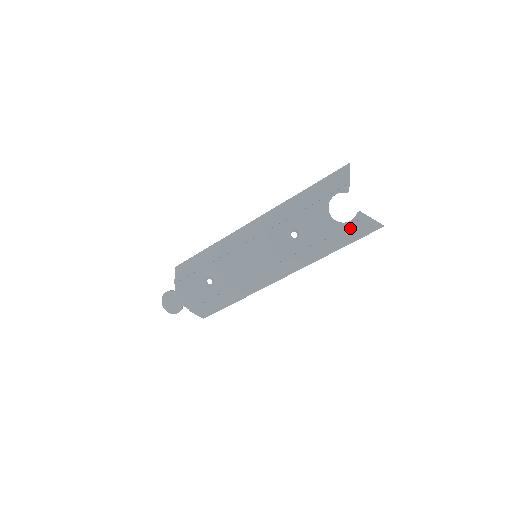
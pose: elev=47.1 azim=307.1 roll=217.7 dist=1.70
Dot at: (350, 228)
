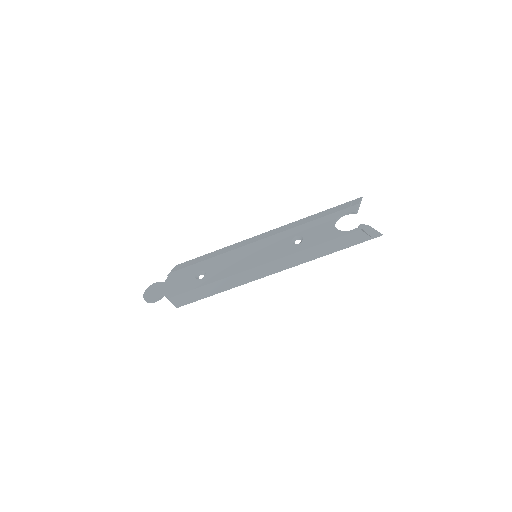
Dot at: (351, 233)
